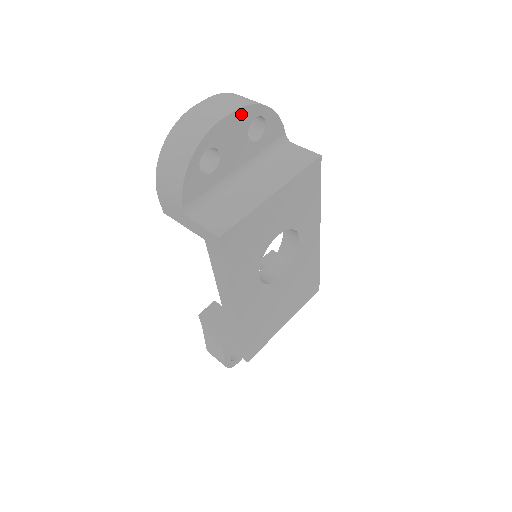
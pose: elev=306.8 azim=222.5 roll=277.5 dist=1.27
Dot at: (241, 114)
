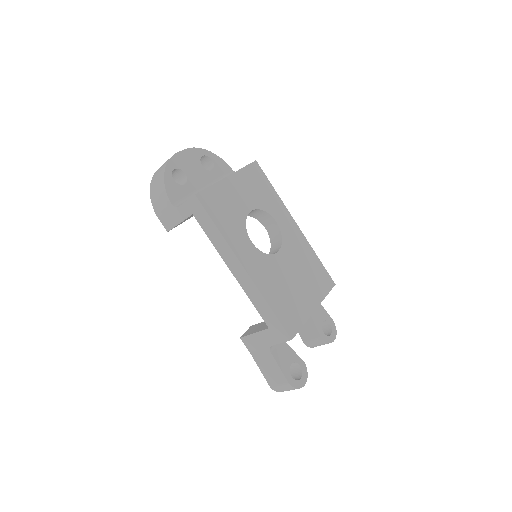
Dot at: (190, 152)
